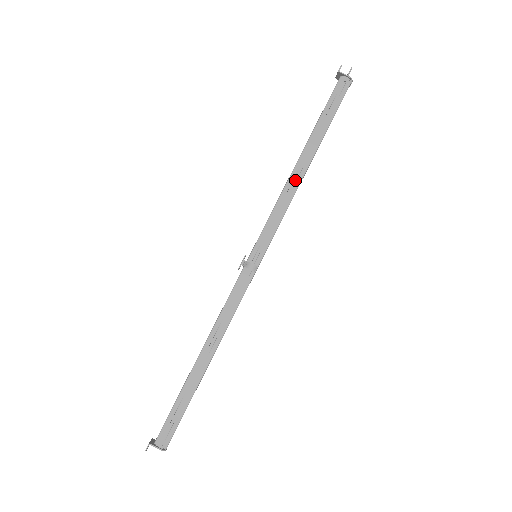
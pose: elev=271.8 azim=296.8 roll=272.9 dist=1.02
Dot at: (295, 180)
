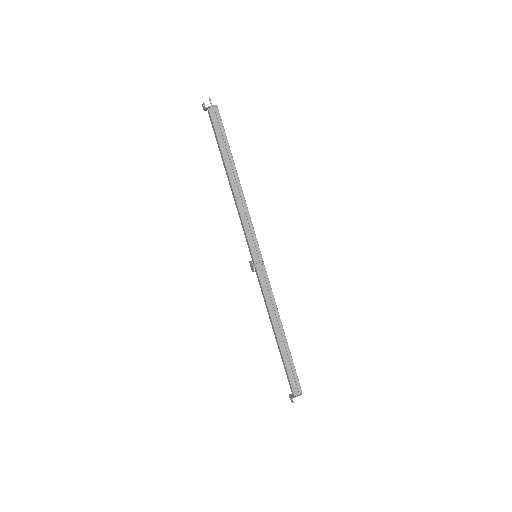
Dot at: (239, 195)
